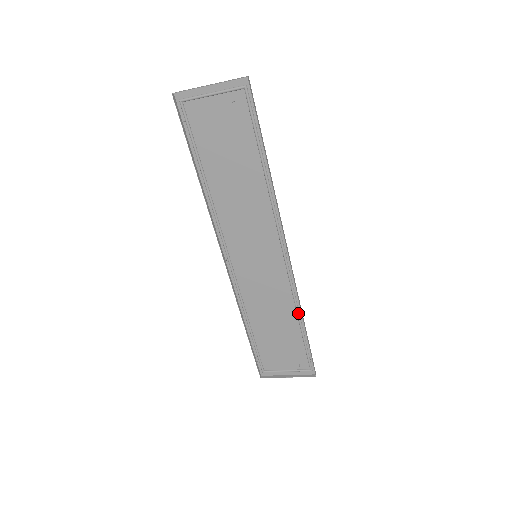
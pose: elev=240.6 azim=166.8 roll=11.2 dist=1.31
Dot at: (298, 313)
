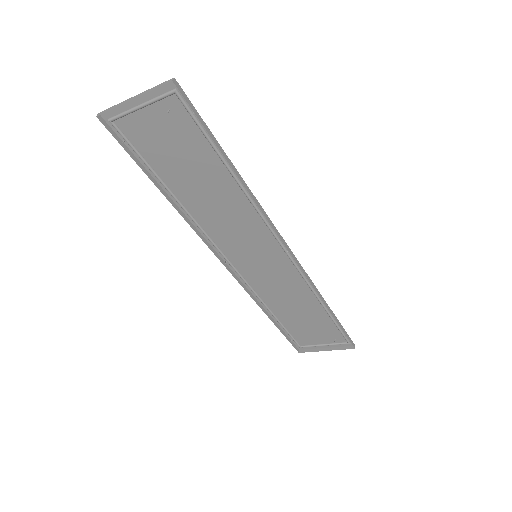
Dot at: (319, 300)
